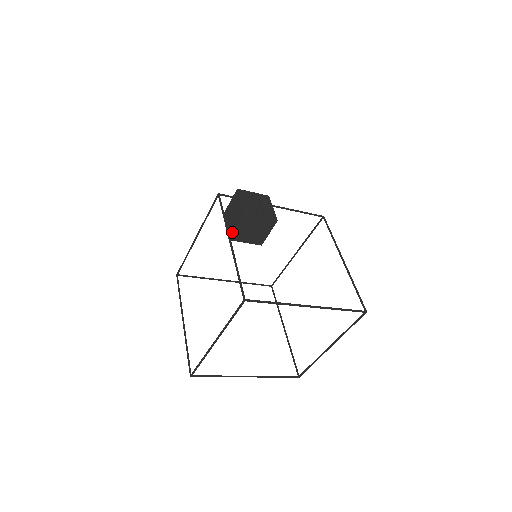
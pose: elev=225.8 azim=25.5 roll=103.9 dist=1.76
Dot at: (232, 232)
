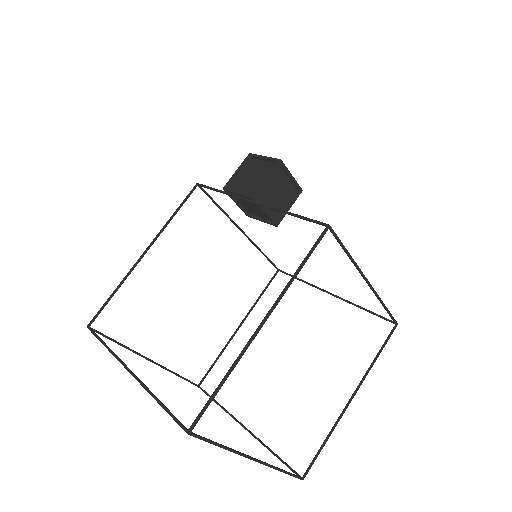
Dot at: (257, 187)
